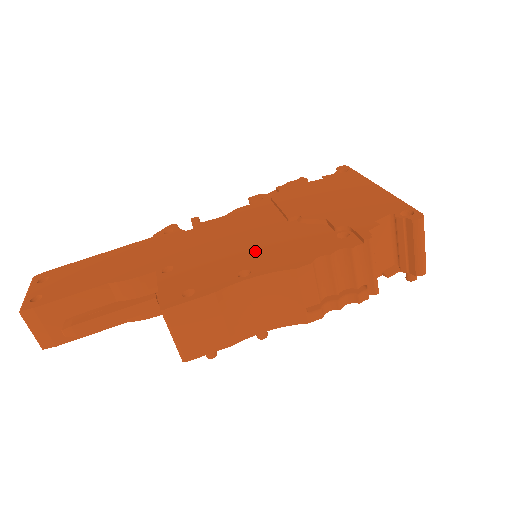
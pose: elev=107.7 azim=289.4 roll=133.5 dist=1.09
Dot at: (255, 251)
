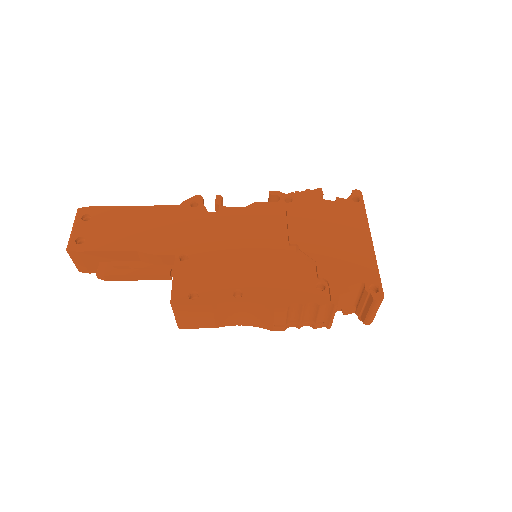
Dot at: (253, 271)
